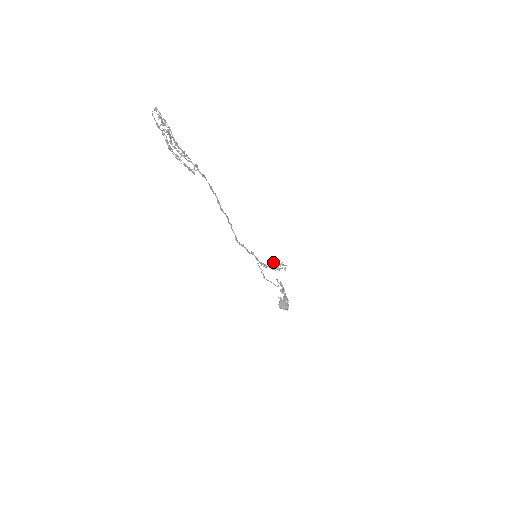
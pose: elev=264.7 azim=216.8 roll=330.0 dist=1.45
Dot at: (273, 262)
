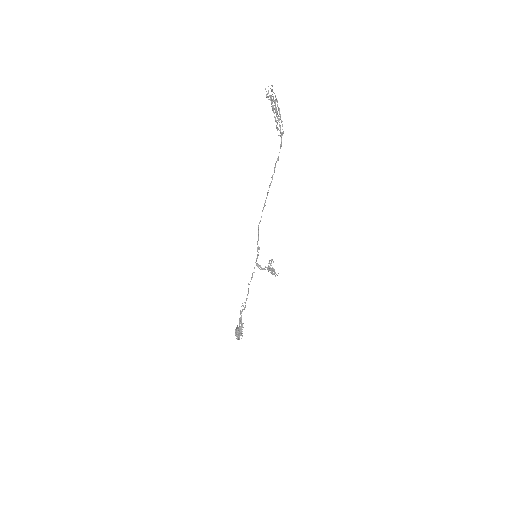
Dot at: occluded
